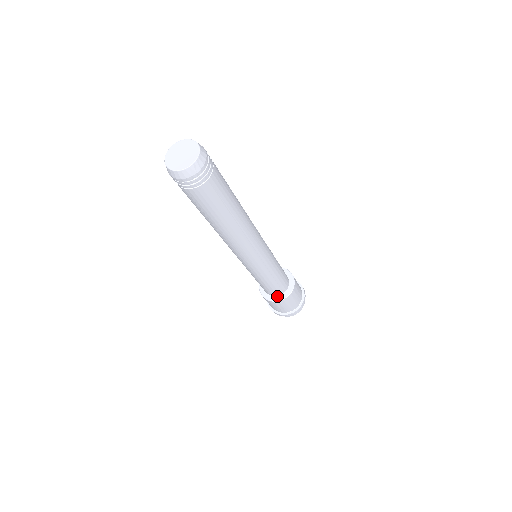
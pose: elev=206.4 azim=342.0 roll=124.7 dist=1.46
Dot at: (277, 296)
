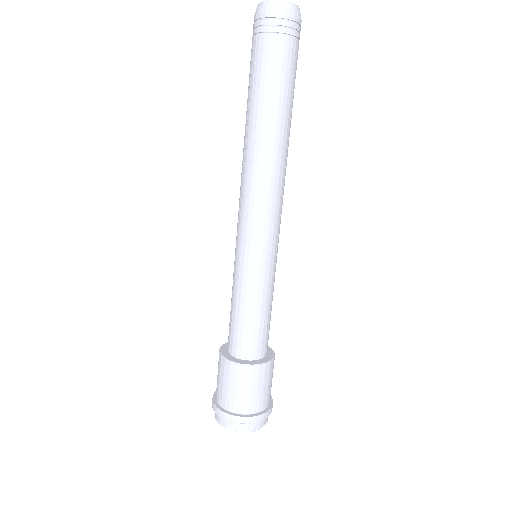
Dot at: (255, 360)
